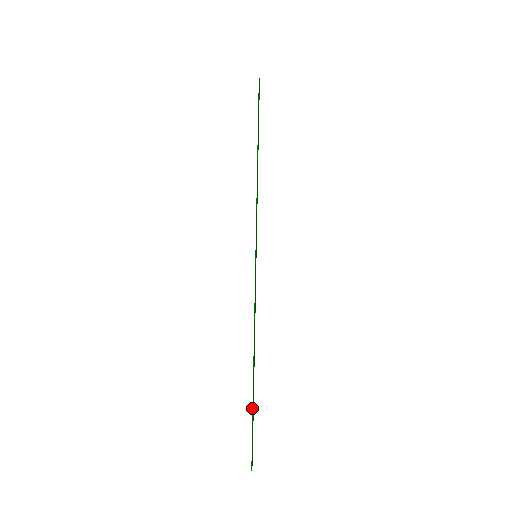
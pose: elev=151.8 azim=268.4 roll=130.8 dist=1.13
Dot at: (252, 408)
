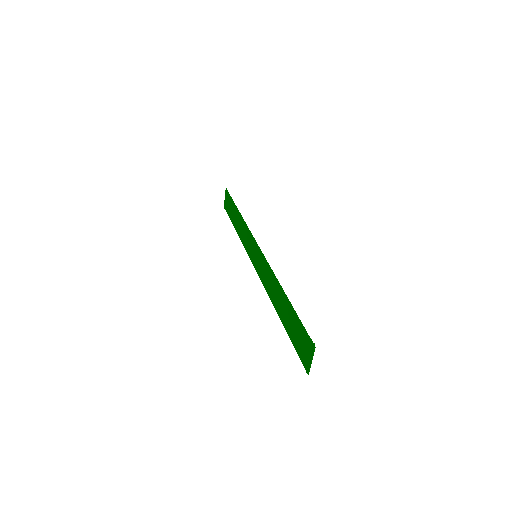
Dot at: (295, 312)
